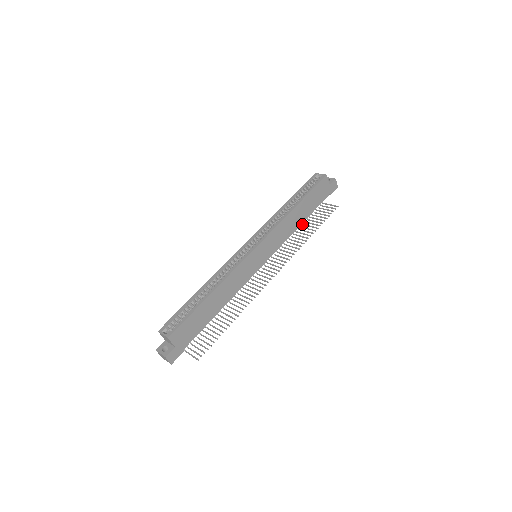
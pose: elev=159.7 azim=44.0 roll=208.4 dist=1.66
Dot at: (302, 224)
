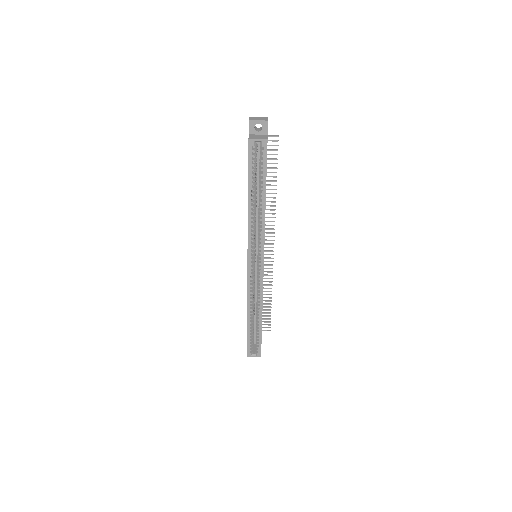
Dot at: occluded
